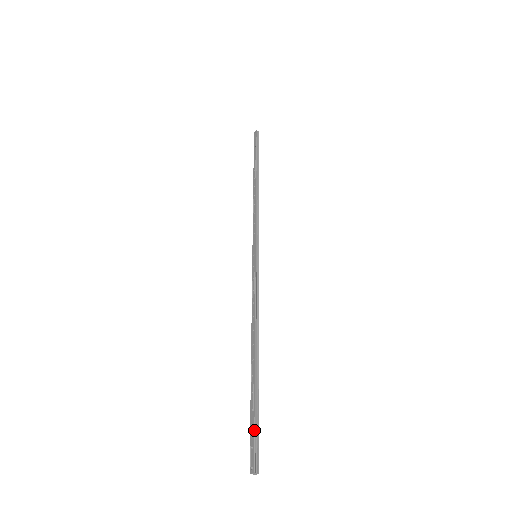
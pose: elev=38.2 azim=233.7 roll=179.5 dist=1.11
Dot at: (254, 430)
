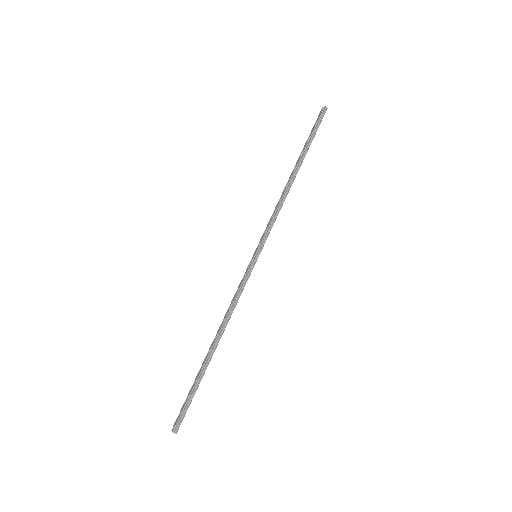
Dot at: (185, 404)
